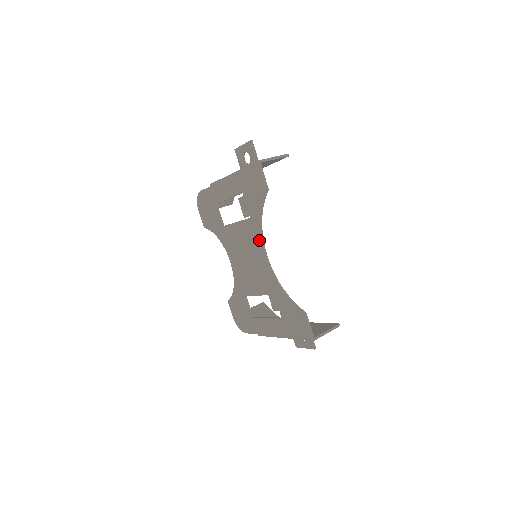
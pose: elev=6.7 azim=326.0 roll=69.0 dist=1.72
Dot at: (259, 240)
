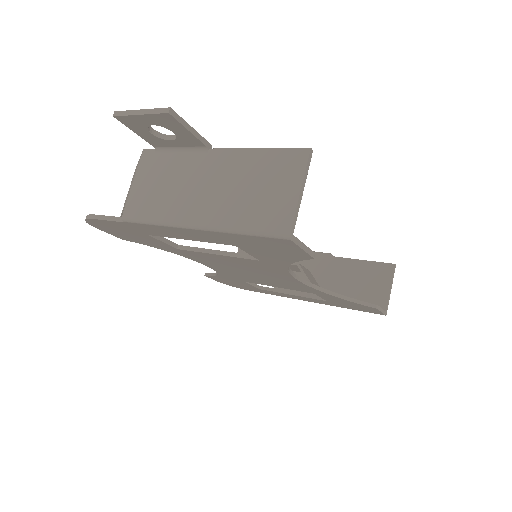
Dot at: (283, 273)
